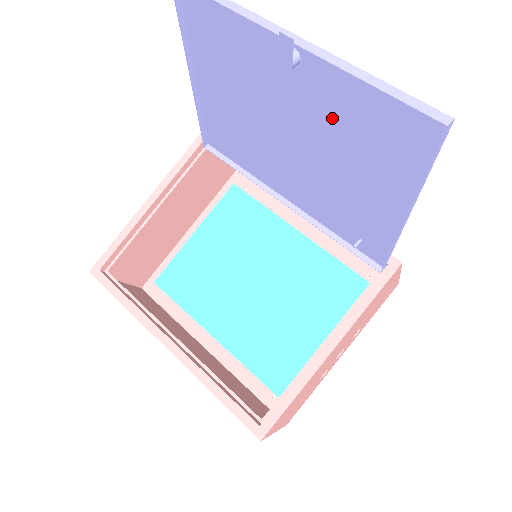
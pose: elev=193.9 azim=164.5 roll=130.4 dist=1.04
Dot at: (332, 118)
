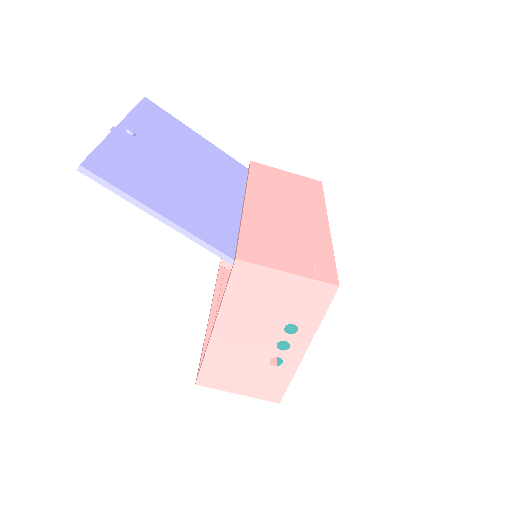
Dot at: (147, 162)
